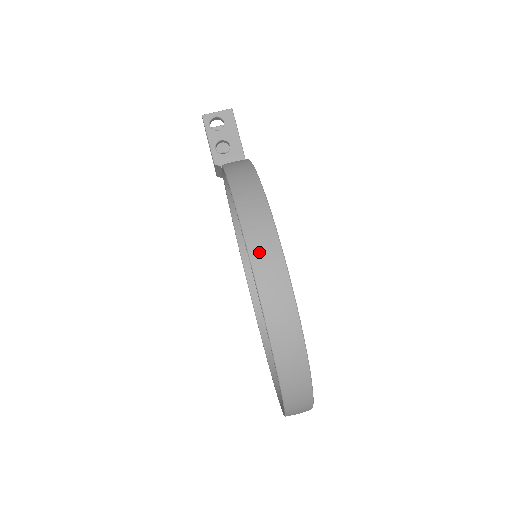
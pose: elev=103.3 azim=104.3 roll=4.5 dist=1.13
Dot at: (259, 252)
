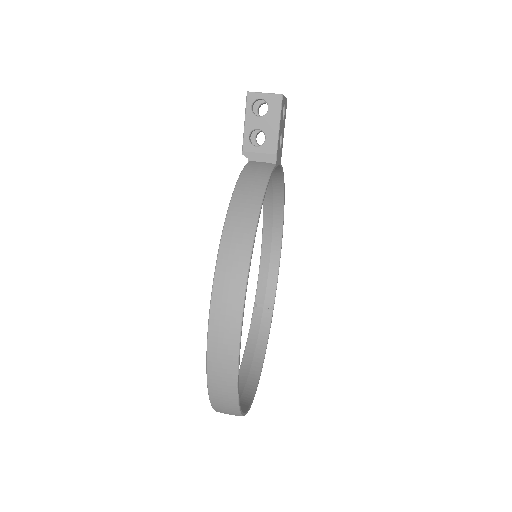
Dot at: (219, 315)
